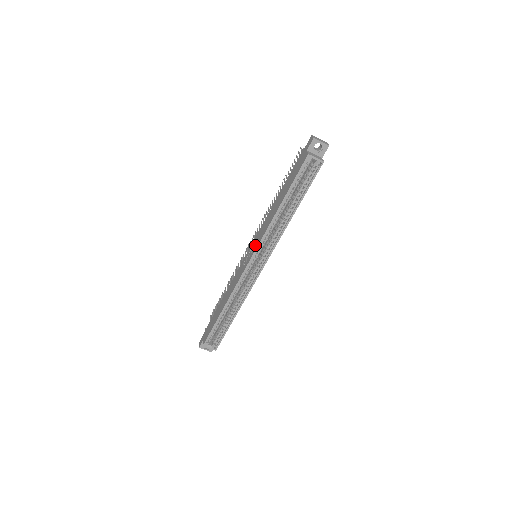
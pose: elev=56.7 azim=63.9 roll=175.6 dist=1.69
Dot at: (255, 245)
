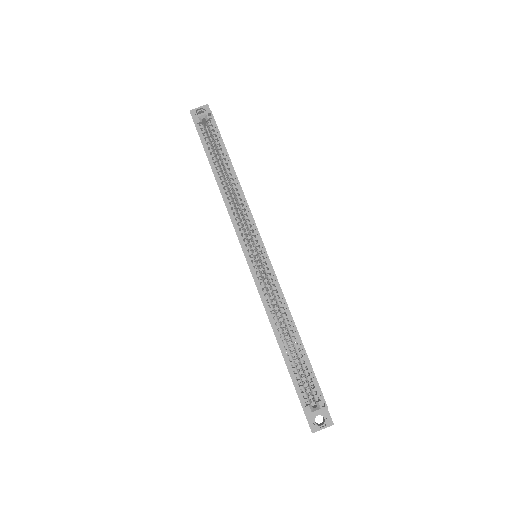
Dot at: occluded
